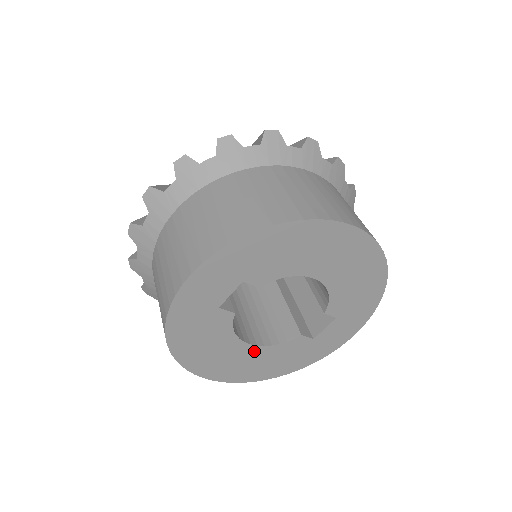
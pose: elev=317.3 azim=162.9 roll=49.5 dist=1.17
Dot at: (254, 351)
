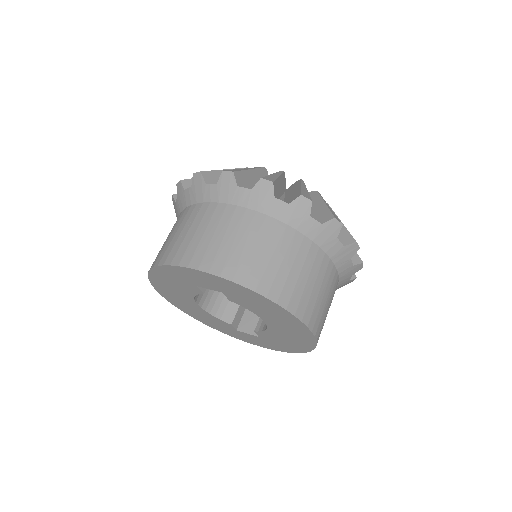
Dot at: (197, 307)
